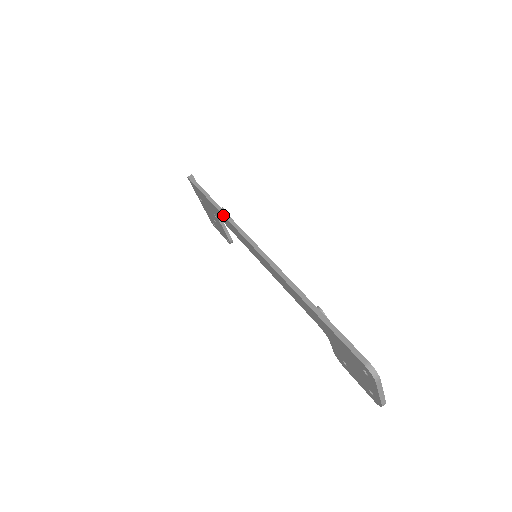
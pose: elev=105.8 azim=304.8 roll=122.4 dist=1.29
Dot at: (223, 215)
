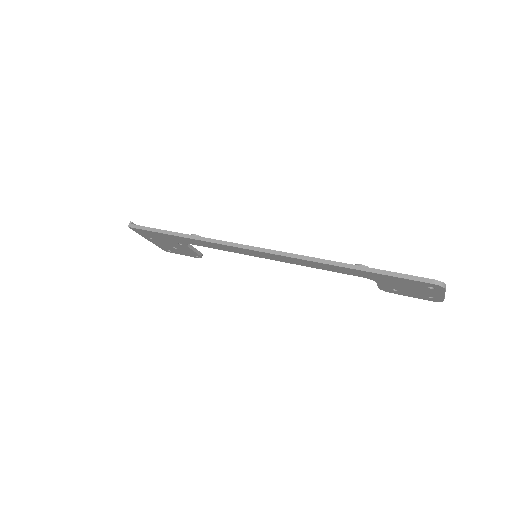
Dot at: (203, 241)
